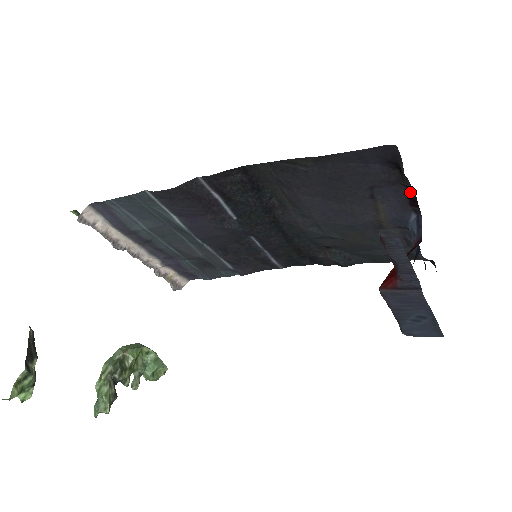
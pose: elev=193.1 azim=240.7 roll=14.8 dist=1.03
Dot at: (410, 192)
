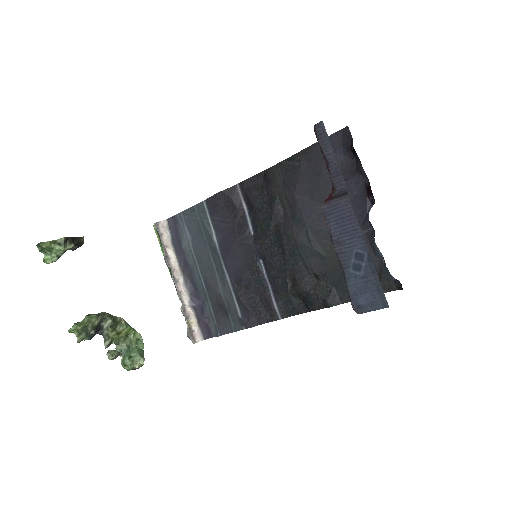
Dot at: (366, 182)
